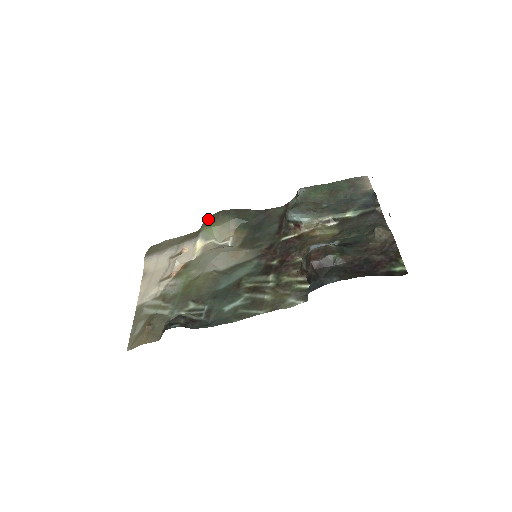
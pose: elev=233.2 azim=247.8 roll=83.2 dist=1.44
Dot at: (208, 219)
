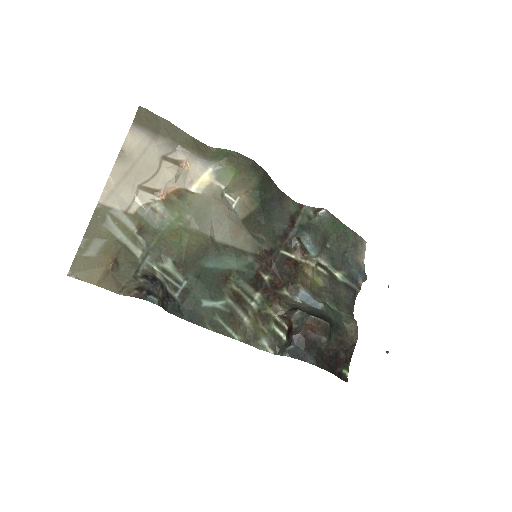
Dot at: (236, 157)
